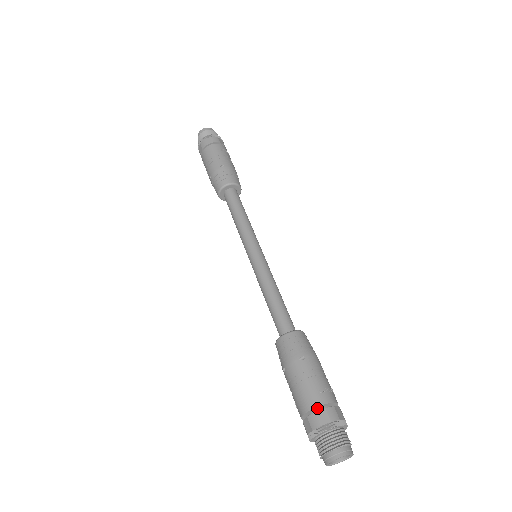
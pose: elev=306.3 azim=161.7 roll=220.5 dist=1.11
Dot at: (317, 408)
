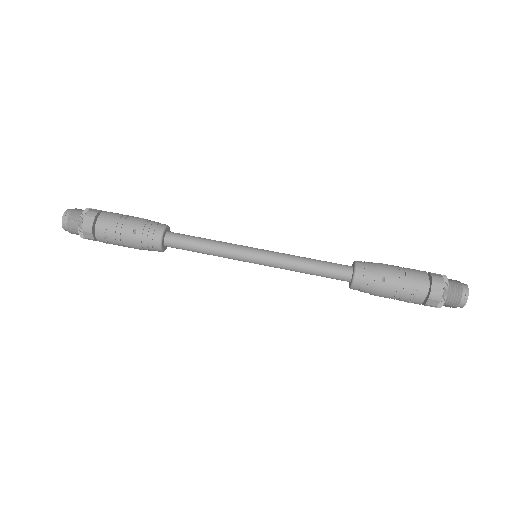
Dot at: (426, 277)
